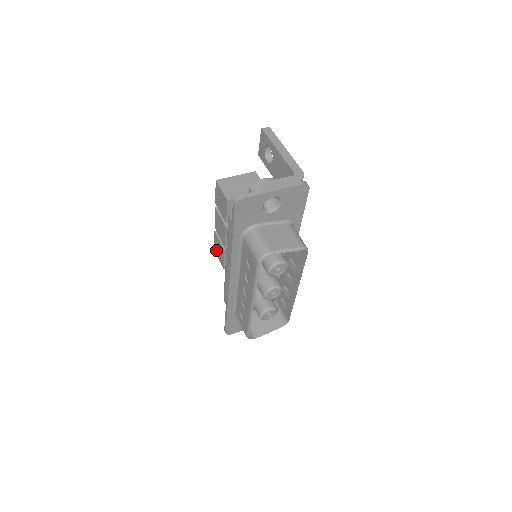
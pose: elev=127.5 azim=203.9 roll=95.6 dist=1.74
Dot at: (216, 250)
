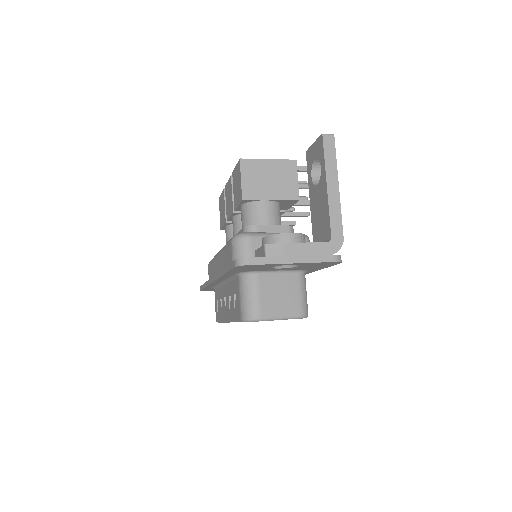
Dot at: (220, 204)
